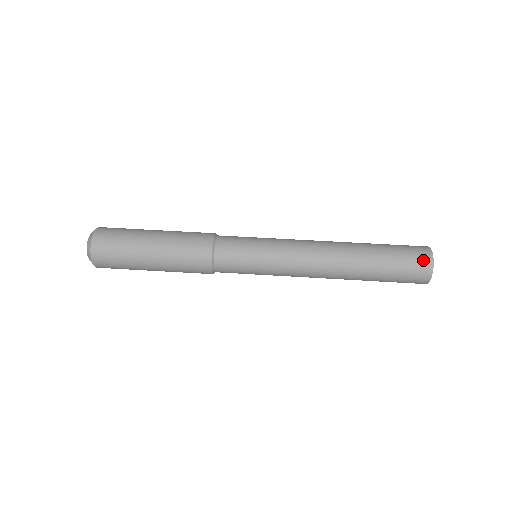
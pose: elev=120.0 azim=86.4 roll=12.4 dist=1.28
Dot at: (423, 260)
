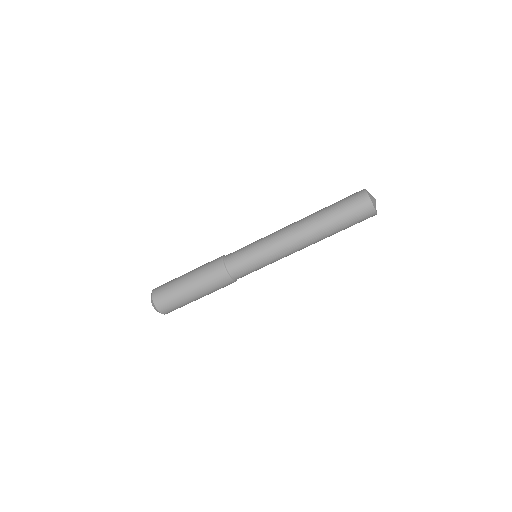
Dot at: occluded
